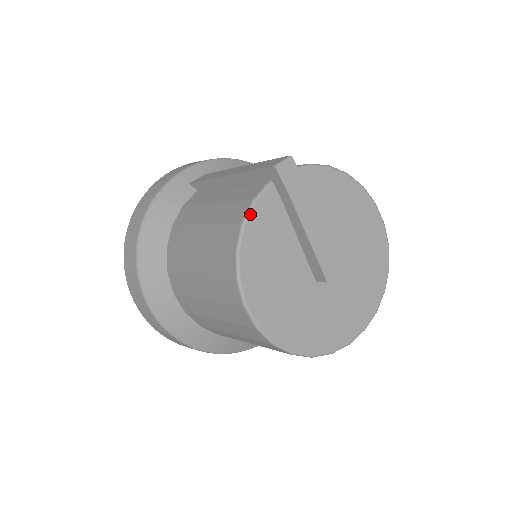
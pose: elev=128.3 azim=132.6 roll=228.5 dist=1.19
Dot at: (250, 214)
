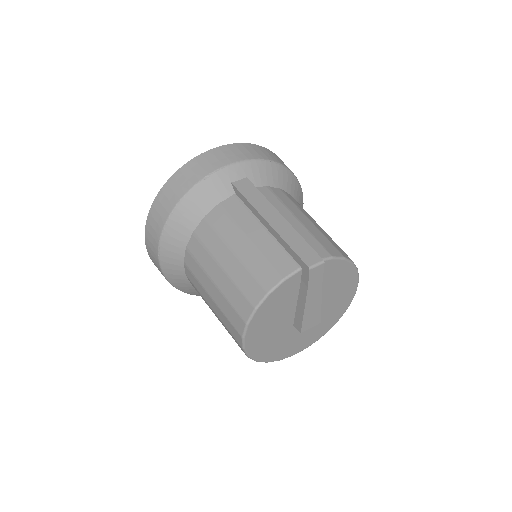
Dot at: (276, 289)
